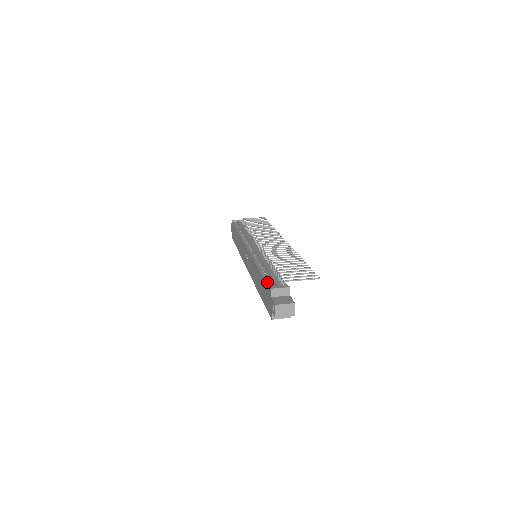
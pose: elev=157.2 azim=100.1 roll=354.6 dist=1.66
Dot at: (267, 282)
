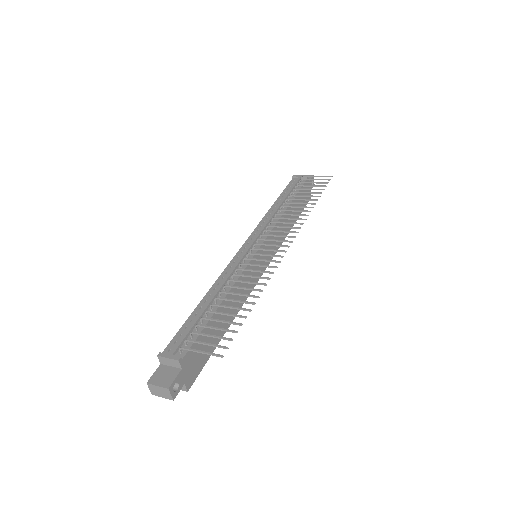
Dot at: (176, 335)
